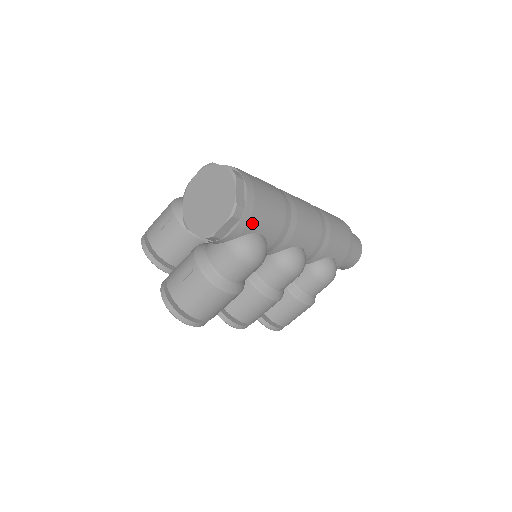
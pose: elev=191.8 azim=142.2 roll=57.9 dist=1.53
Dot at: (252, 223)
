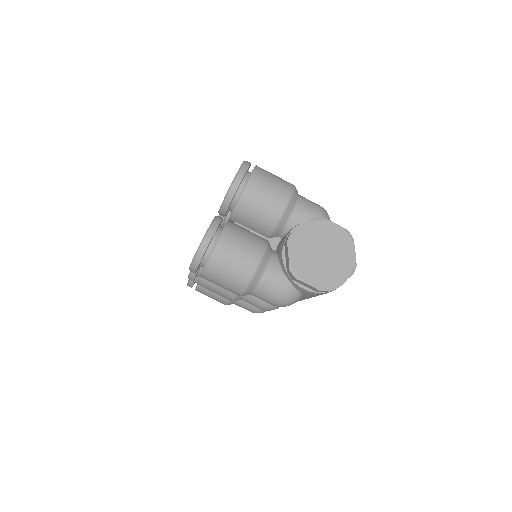
Dot at: (313, 295)
